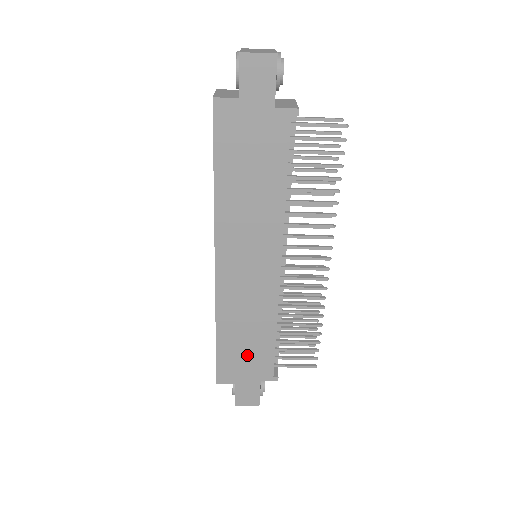
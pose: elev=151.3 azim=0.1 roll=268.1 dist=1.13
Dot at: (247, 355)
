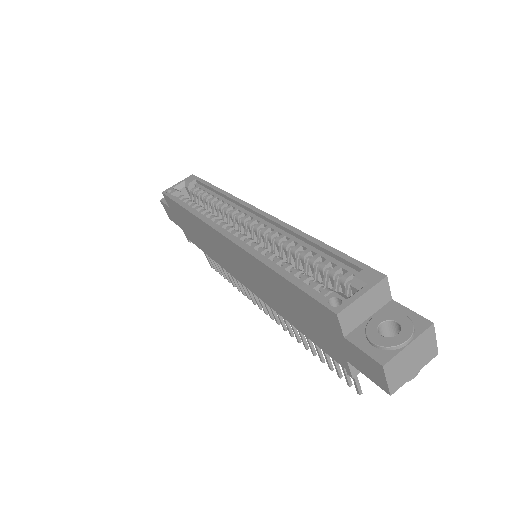
Dot at: (188, 227)
